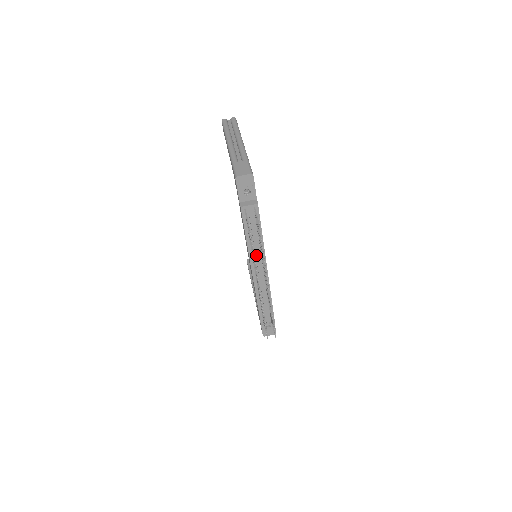
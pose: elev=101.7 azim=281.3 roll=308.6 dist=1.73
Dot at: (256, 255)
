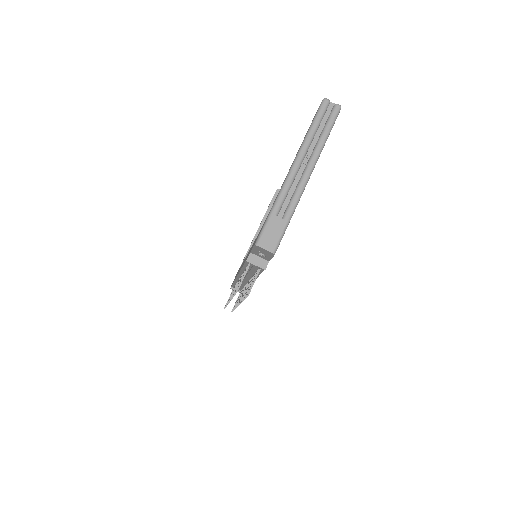
Dot at: (246, 276)
